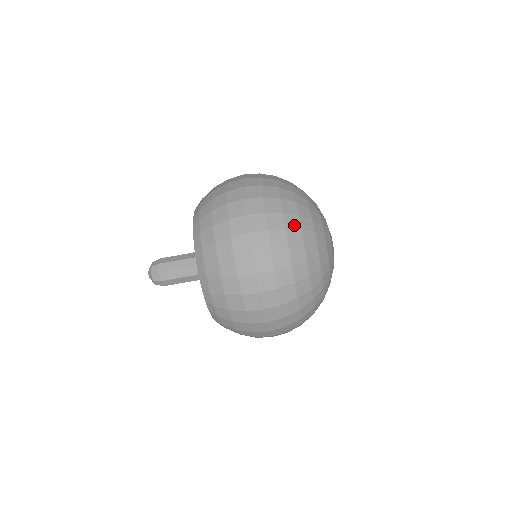
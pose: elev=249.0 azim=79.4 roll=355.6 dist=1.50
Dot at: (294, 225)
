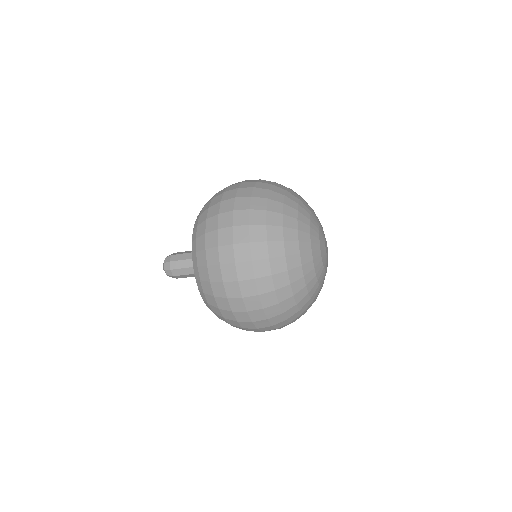
Dot at: (286, 296)
